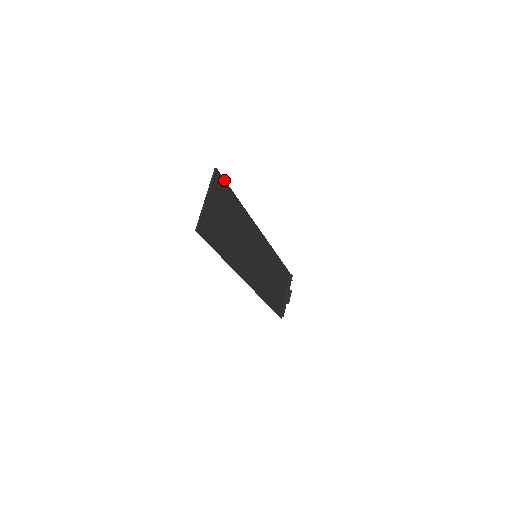
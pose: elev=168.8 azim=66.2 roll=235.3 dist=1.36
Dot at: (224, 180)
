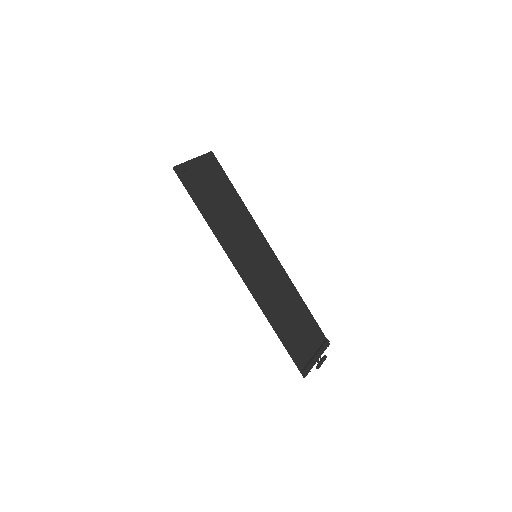
Dot at: (221, 166)
